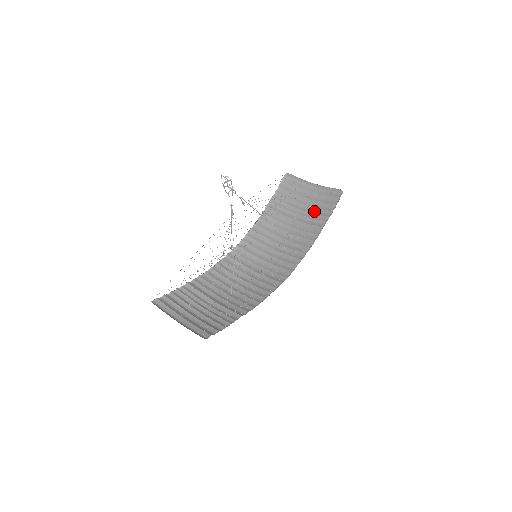
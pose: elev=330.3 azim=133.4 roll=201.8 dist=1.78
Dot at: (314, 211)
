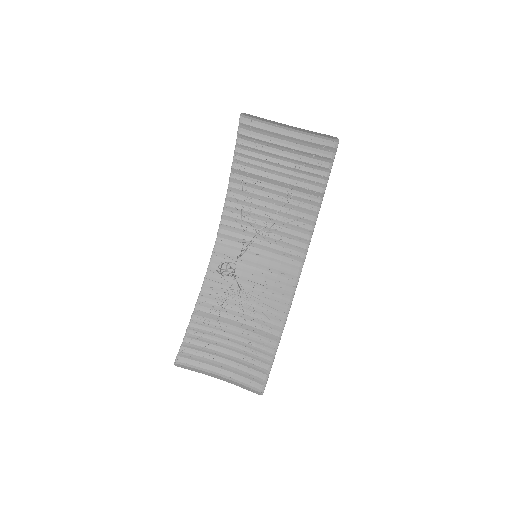
Dot at: (302, 166)
